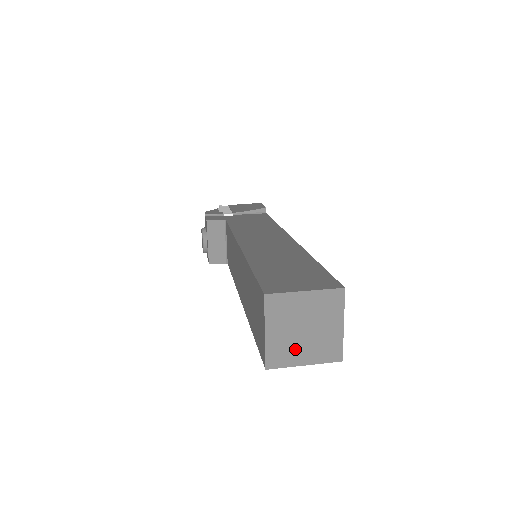
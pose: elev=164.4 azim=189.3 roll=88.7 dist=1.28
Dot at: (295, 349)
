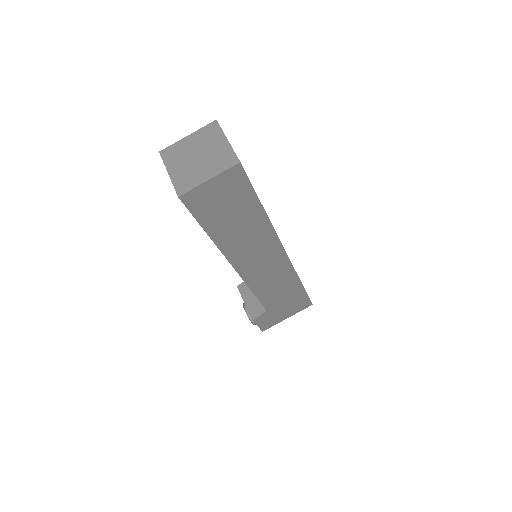
Dot at: (196, 173)
